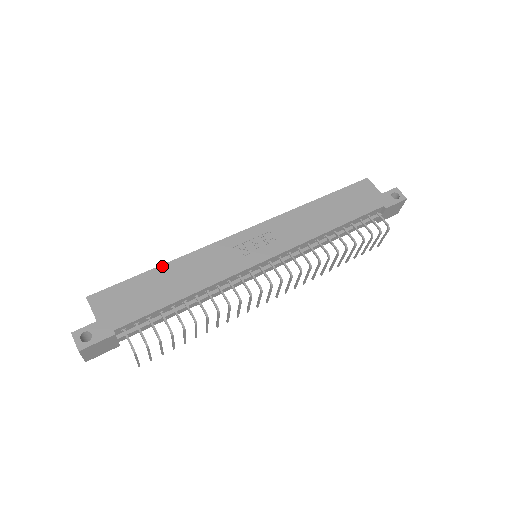
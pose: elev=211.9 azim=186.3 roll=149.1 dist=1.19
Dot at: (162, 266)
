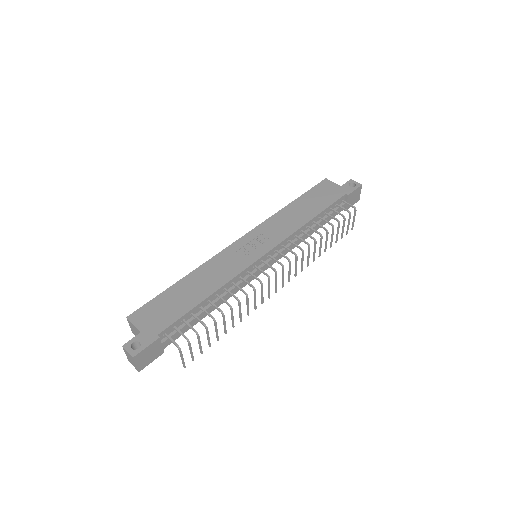
Dot at: (182, 279)
